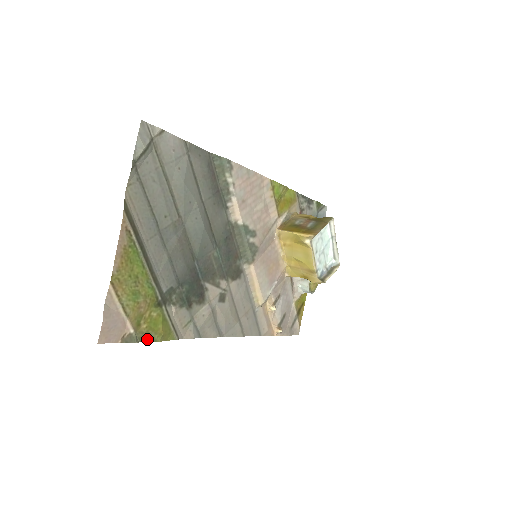
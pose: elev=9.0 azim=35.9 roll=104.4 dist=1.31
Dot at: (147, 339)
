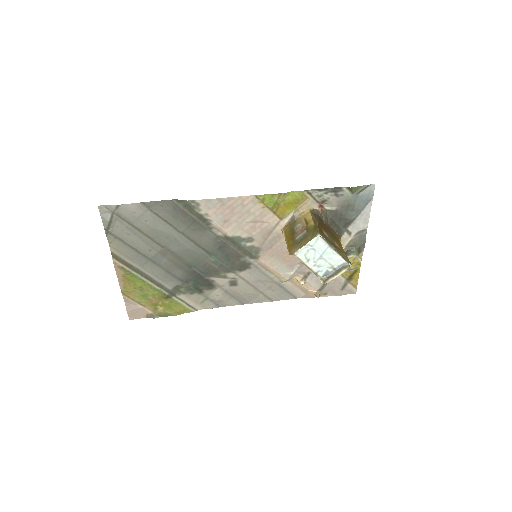
Dot at: (165, 315)
